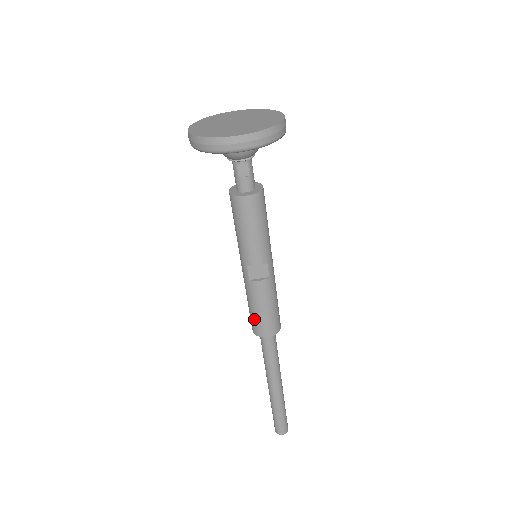
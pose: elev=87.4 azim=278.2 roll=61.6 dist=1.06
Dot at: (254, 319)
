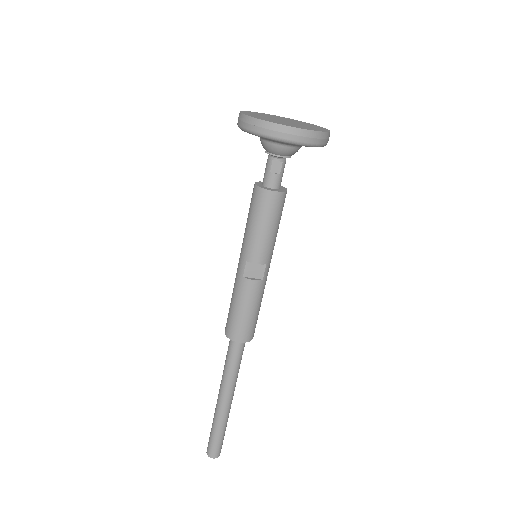
Dot at: (232, 319)
